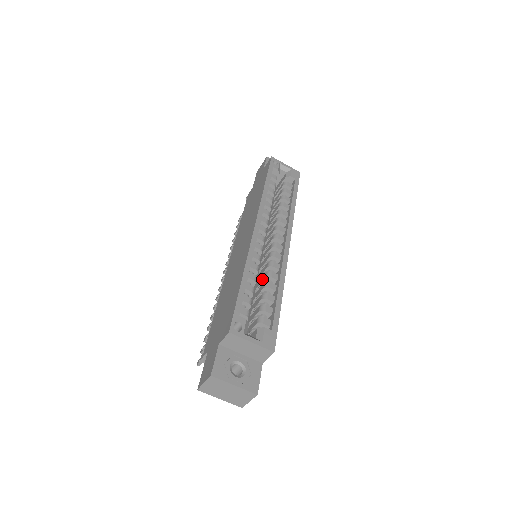
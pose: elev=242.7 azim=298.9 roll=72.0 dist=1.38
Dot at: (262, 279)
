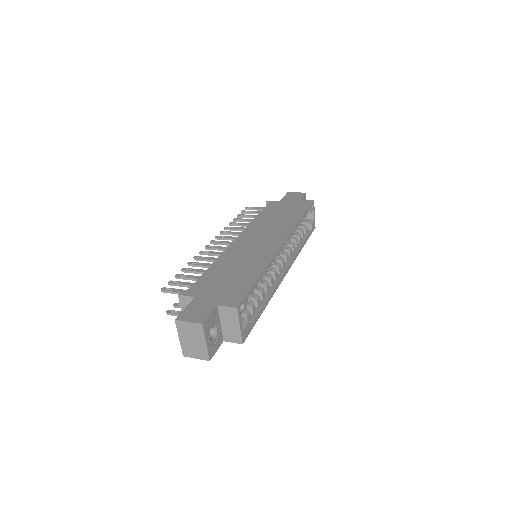
Dot at: occluded
